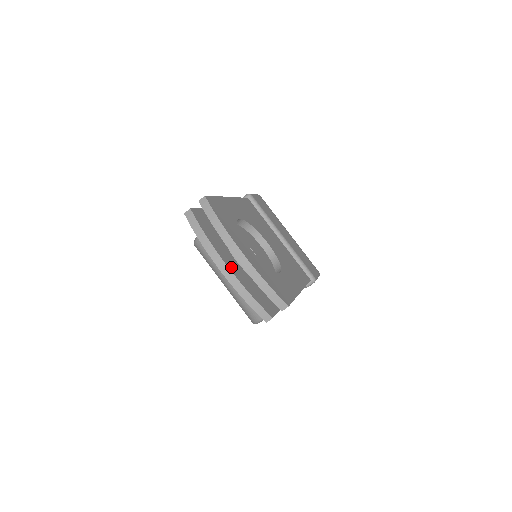
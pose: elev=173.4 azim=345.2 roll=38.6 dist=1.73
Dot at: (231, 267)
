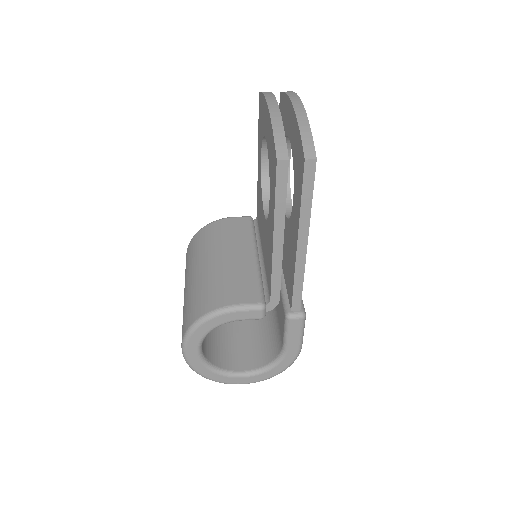
Dot at: occluded
